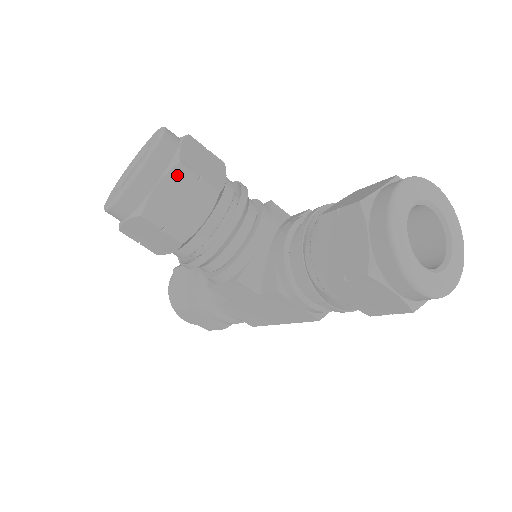
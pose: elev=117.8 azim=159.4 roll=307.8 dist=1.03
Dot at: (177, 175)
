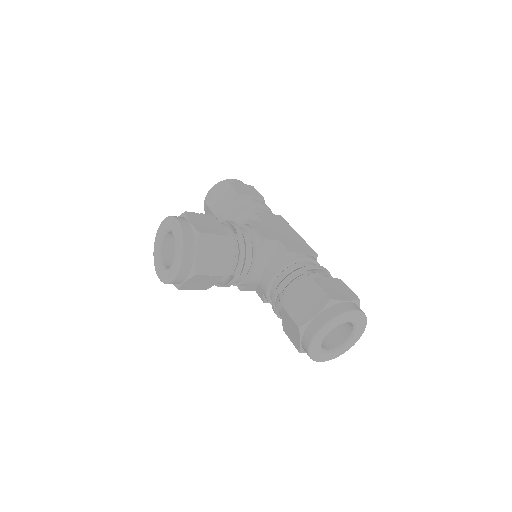
Dot at: (195, 278)
